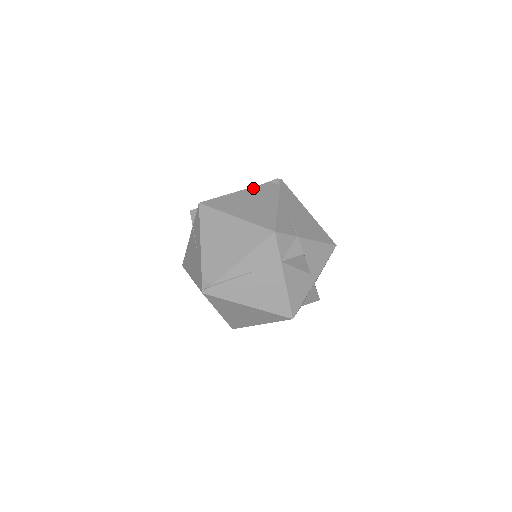
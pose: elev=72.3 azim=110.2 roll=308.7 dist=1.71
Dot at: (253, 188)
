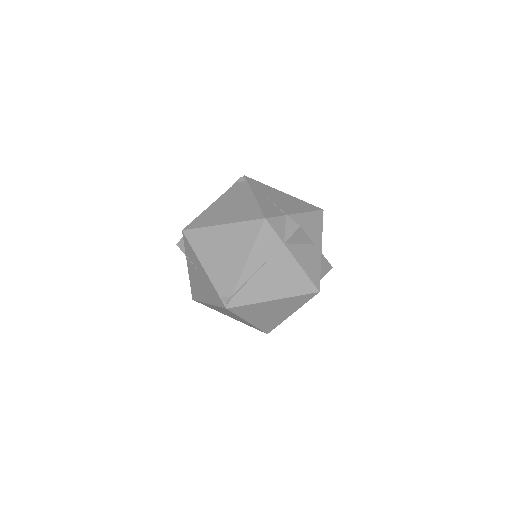
Dot at: (224, 195)
